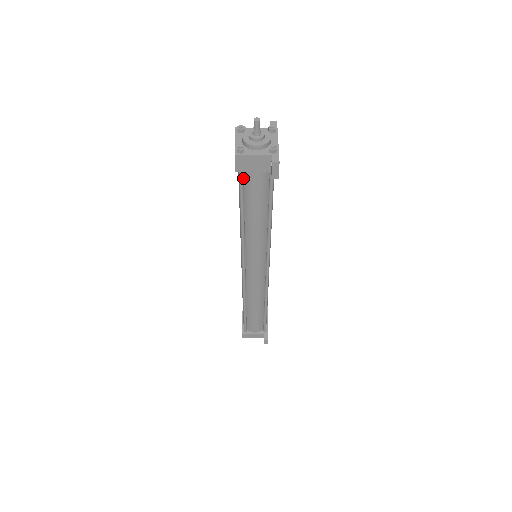
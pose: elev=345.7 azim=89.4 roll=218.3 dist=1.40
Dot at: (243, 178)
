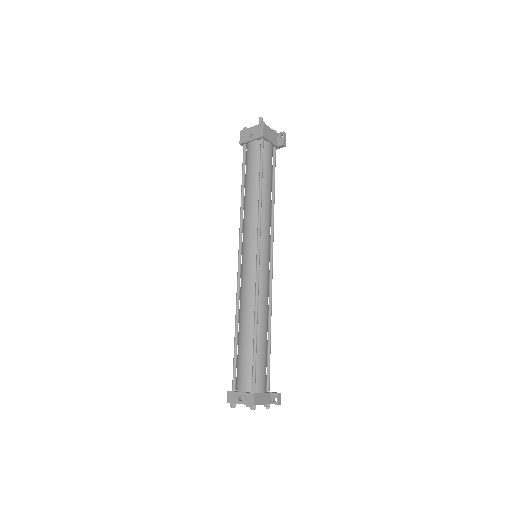
Dot at: (263, 148)
